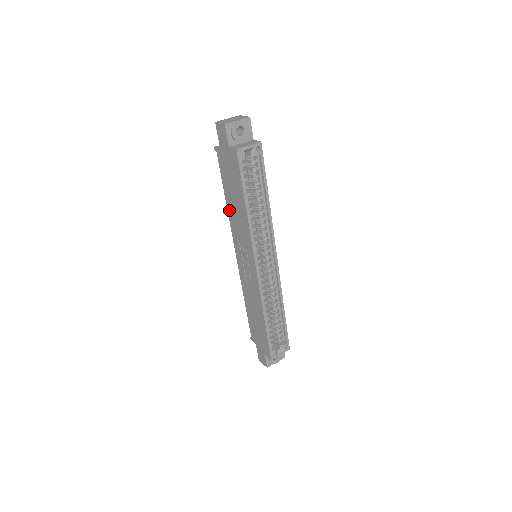
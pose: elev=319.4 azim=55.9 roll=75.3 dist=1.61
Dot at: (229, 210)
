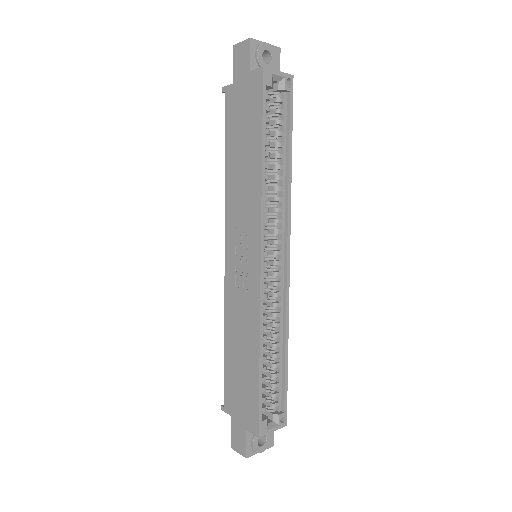
Dot at: (228, 179)
